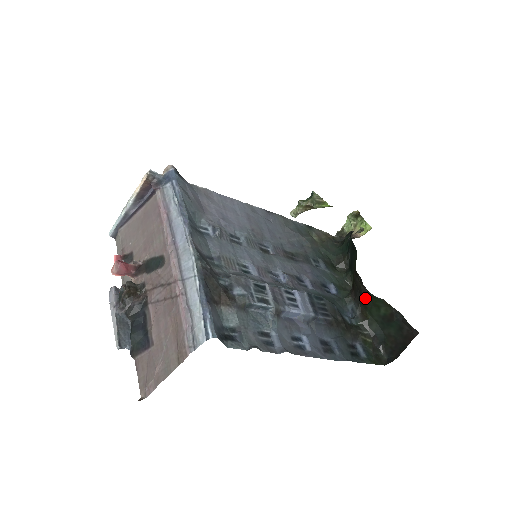
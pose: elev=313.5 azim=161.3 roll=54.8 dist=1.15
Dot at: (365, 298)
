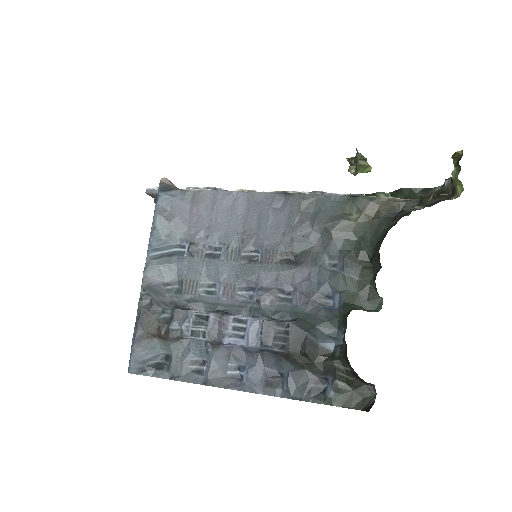
Dot at: occluded
